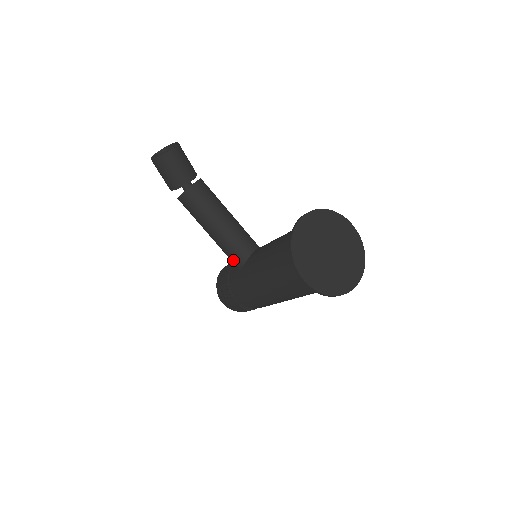
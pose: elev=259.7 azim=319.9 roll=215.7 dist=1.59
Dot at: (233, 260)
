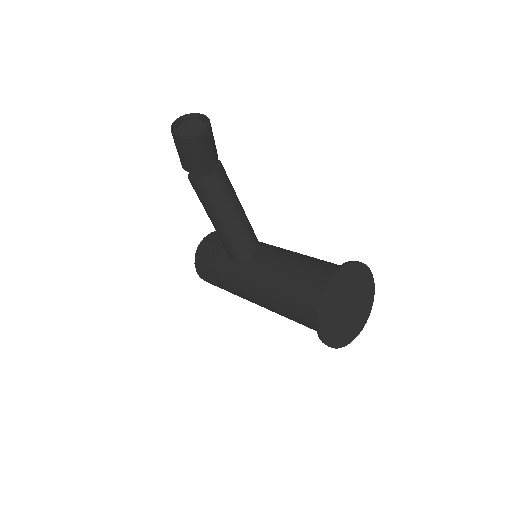
Dot at: (231, 254)
